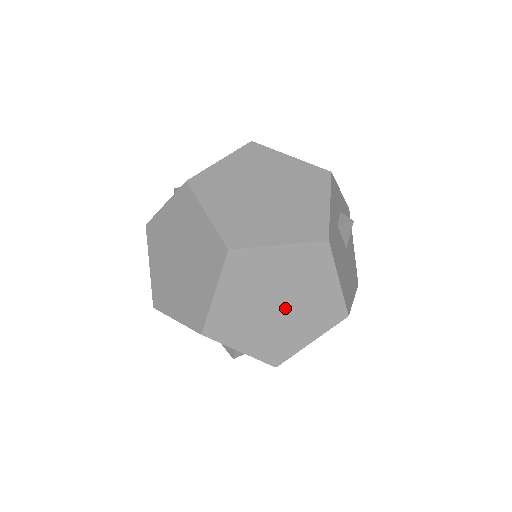
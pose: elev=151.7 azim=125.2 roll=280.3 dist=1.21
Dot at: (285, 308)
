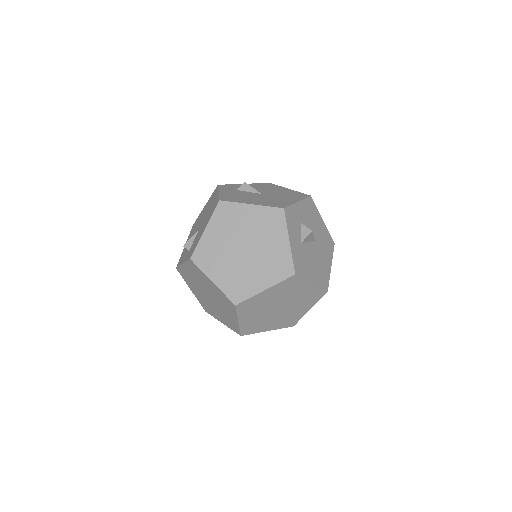
Dot at: (284, 307)
